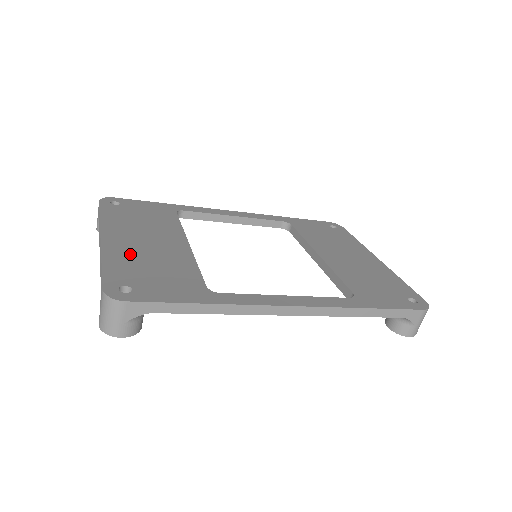
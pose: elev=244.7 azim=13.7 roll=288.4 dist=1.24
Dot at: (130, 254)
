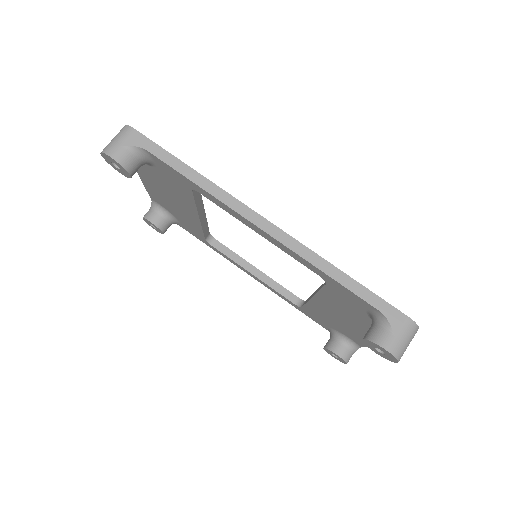
Dot at: occluded
